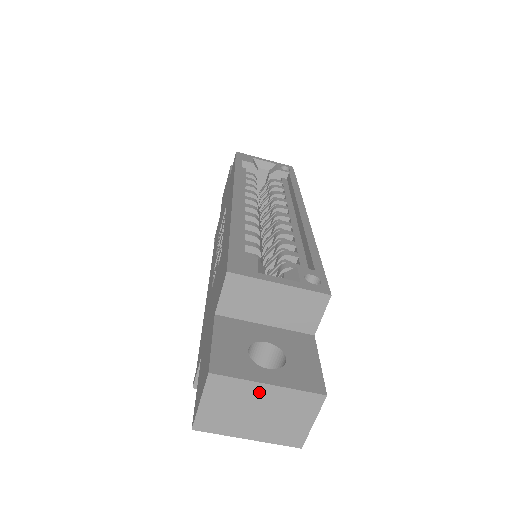
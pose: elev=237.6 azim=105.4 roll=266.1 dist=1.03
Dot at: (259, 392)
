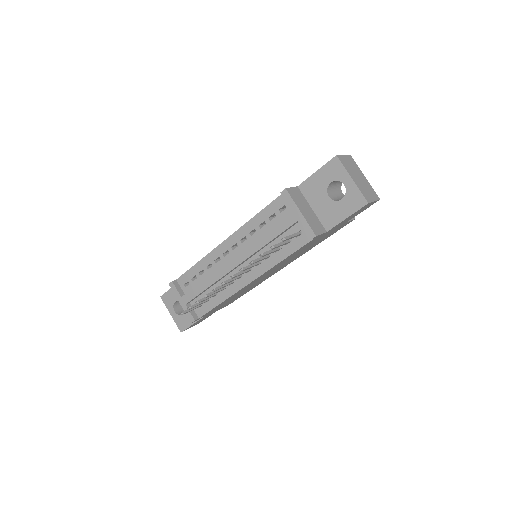
Dot at: (362, 175)
